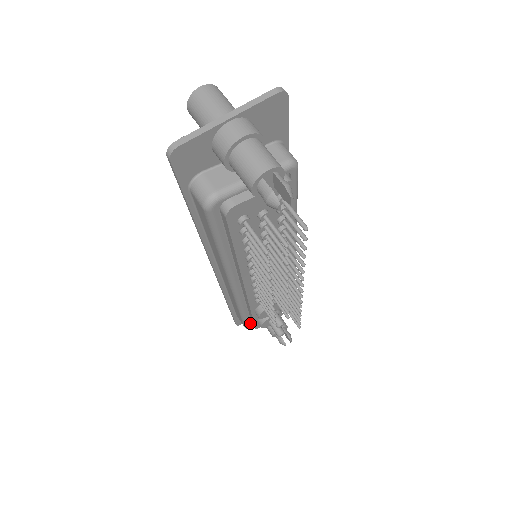
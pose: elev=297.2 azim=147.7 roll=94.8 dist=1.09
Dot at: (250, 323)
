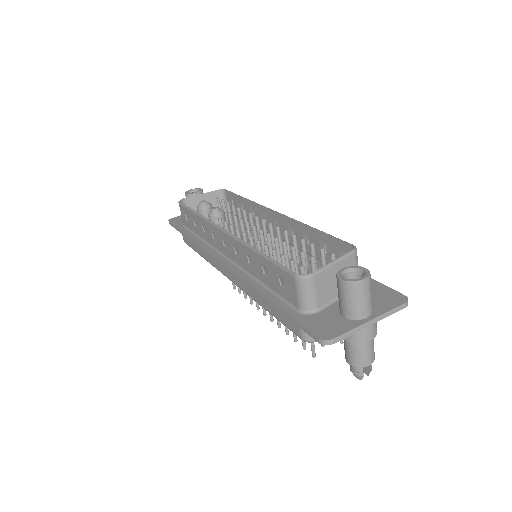
Dot at: occluded
